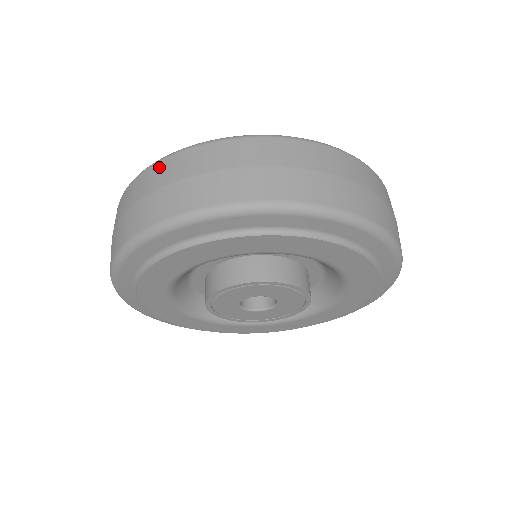
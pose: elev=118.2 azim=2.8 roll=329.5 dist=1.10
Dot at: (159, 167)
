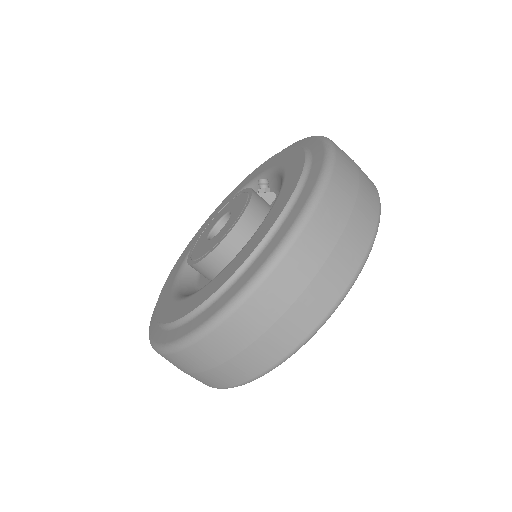
Dot at: (173, 359)
